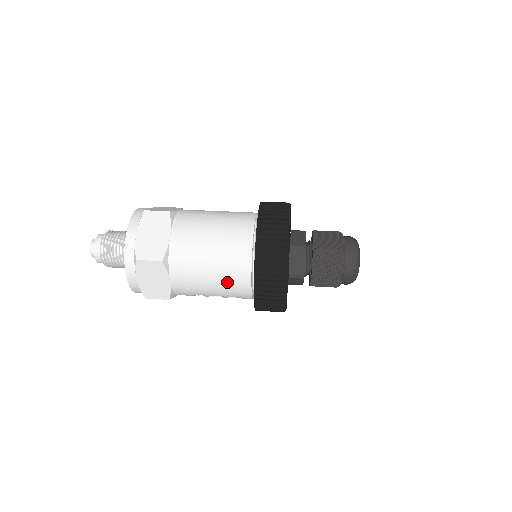
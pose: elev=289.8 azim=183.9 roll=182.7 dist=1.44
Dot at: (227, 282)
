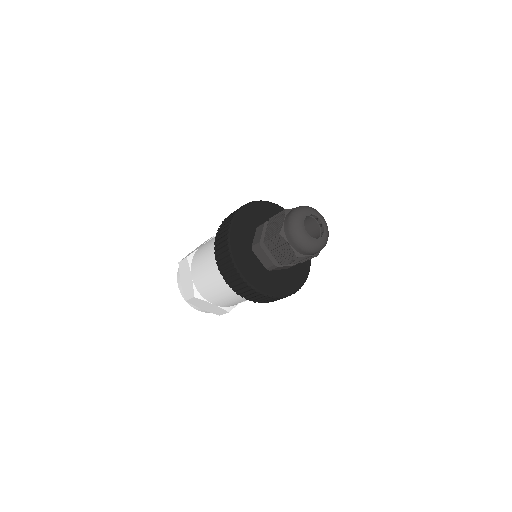
Dot at: (234, 294)
